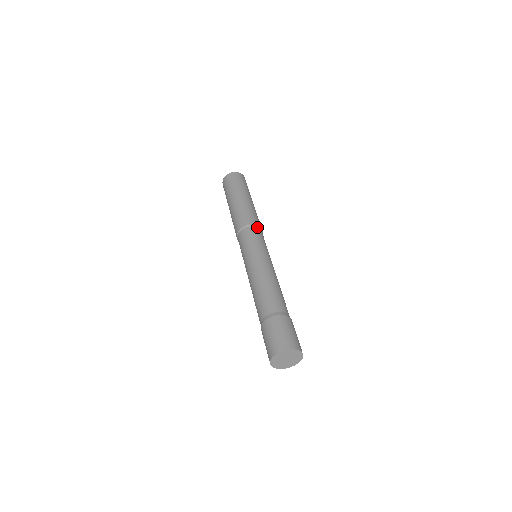
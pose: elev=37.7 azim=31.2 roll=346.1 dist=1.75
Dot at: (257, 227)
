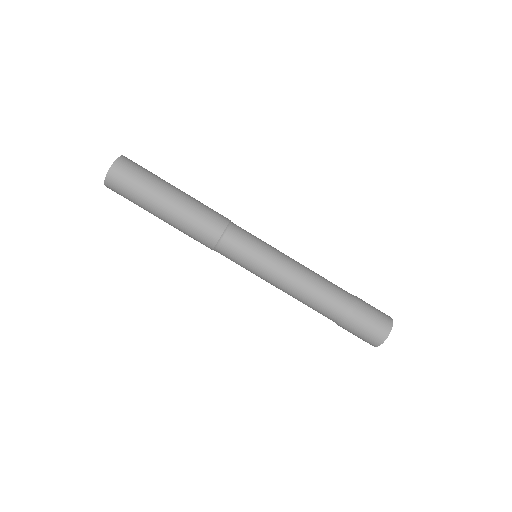
Dot at: (232, 222)
